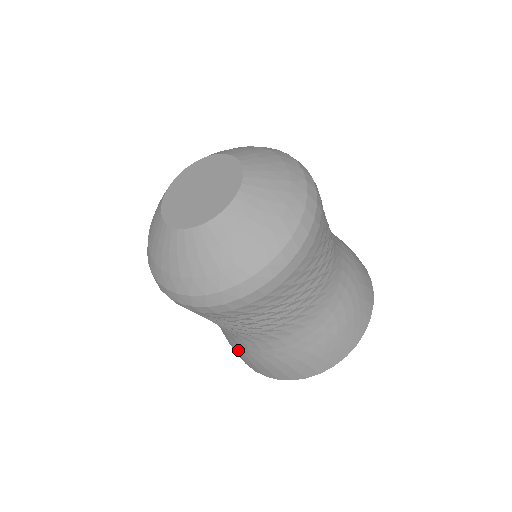
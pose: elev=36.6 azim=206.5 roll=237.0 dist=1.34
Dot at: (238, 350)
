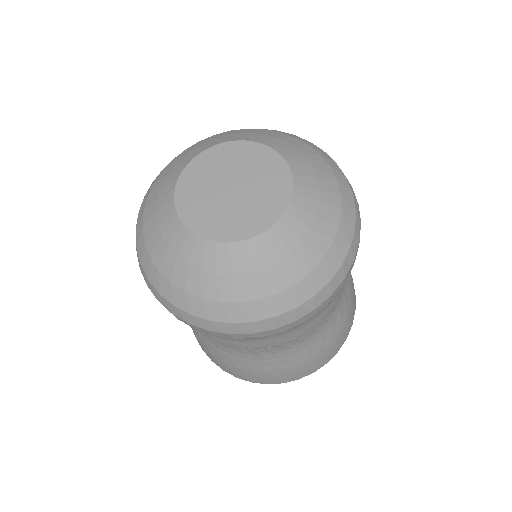
Dot at: occluded
